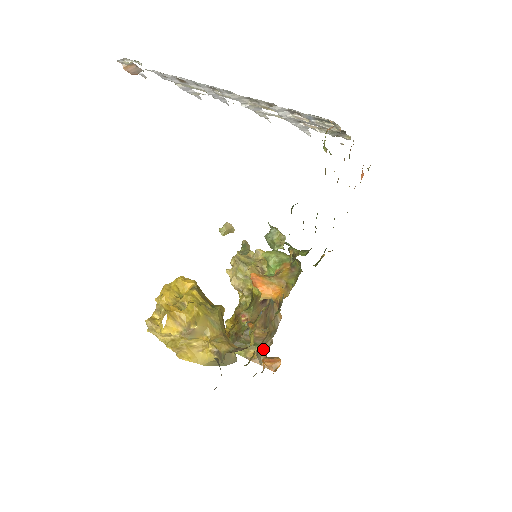
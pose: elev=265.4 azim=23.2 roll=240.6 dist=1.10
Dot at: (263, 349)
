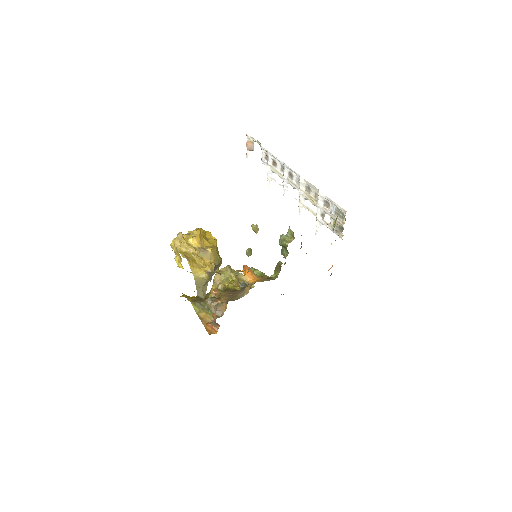
Dot at: (225, 302)
